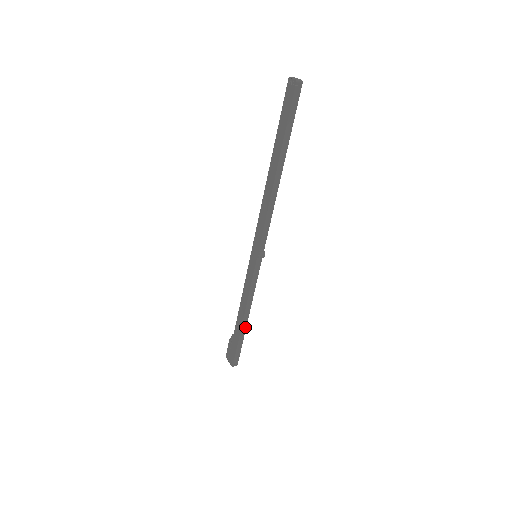
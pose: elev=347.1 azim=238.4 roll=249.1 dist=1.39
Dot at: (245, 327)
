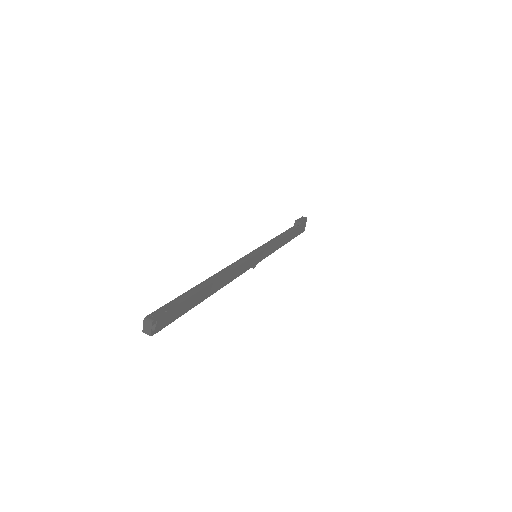
Dot at: (288, 241)
